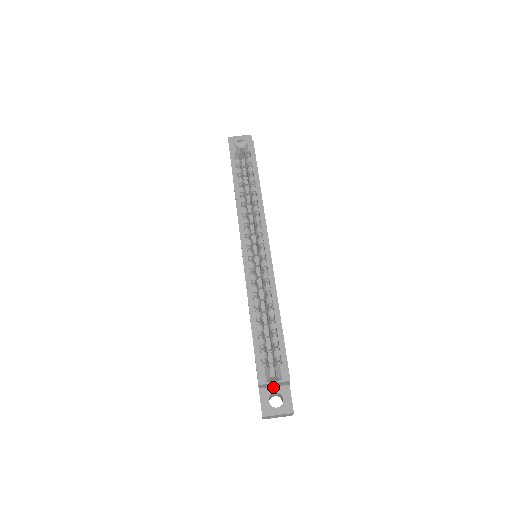
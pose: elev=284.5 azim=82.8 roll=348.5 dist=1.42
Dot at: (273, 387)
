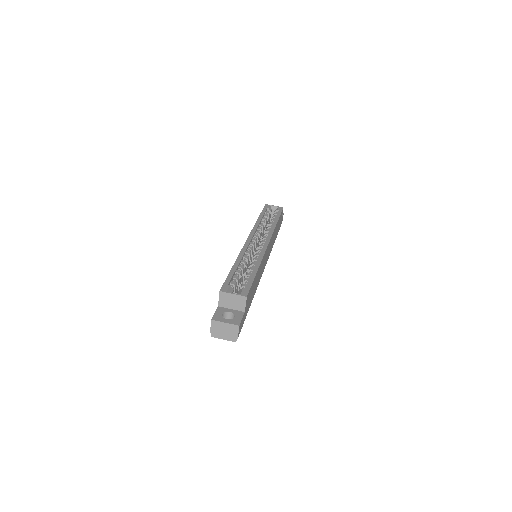
Dot at: (230, 309)
